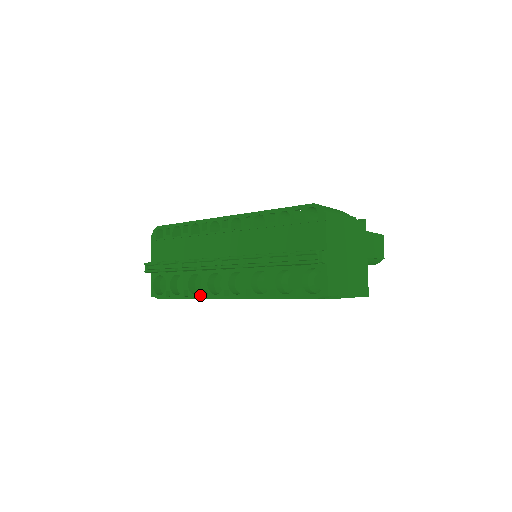
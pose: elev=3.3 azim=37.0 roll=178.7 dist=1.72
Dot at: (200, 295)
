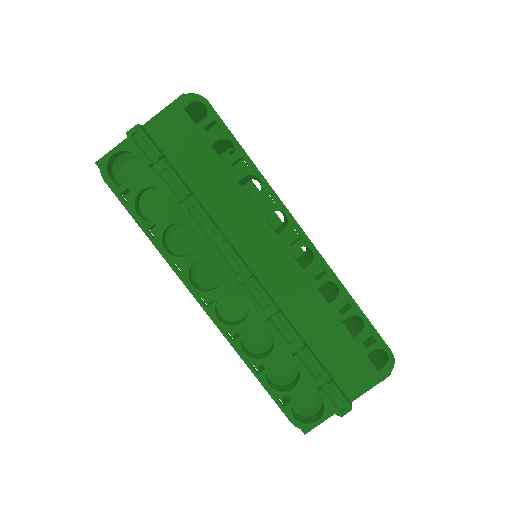
Dot at: (172, 259)
